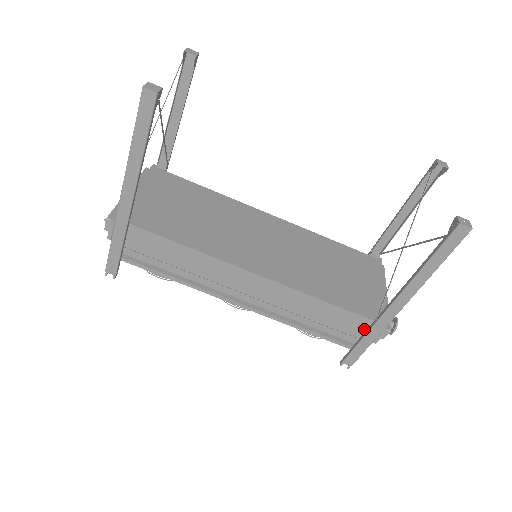
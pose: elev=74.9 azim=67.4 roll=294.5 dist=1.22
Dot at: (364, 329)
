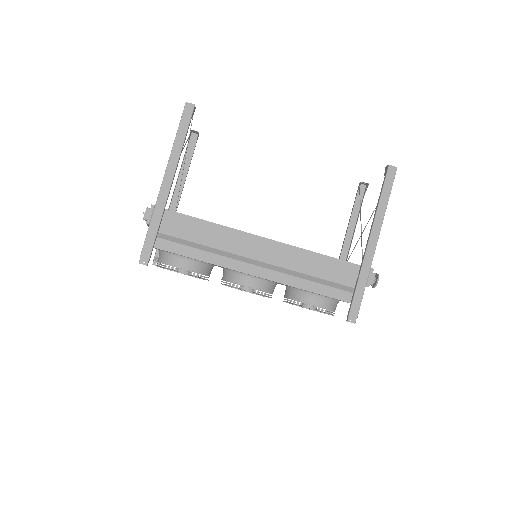
Dot at: (356, 276)
